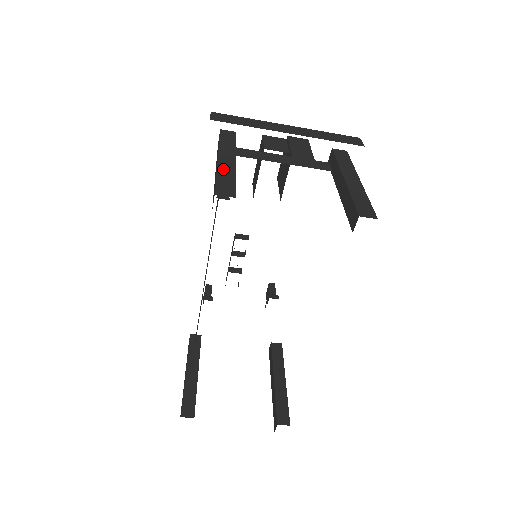
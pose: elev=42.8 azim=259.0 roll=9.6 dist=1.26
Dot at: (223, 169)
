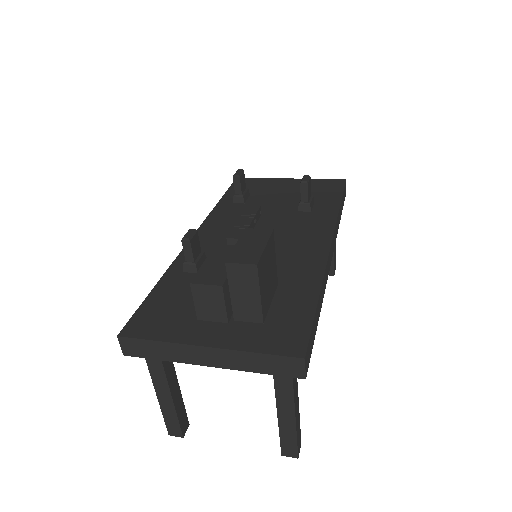
Dot at: (164, 407)
